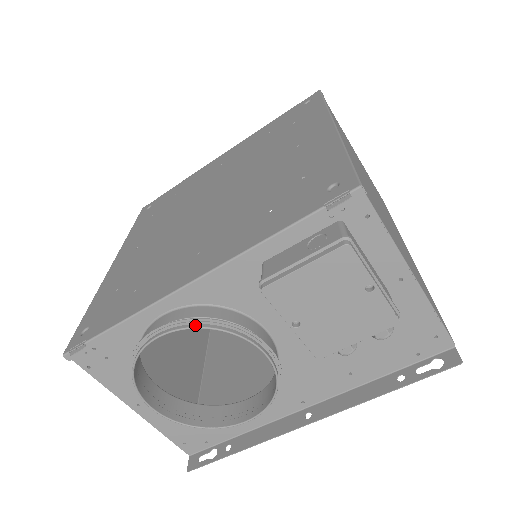
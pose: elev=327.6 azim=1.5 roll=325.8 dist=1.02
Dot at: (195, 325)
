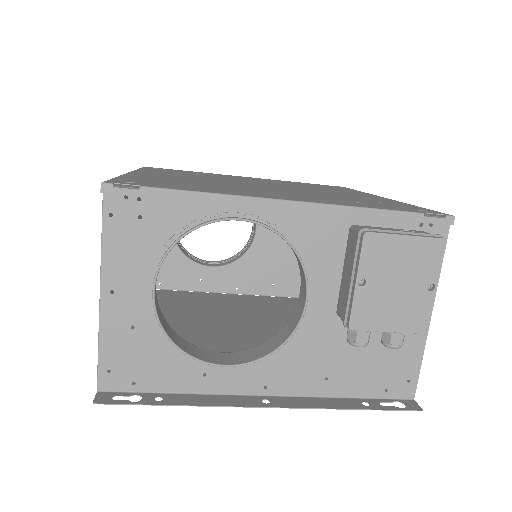
Dot at: (278, 232)
